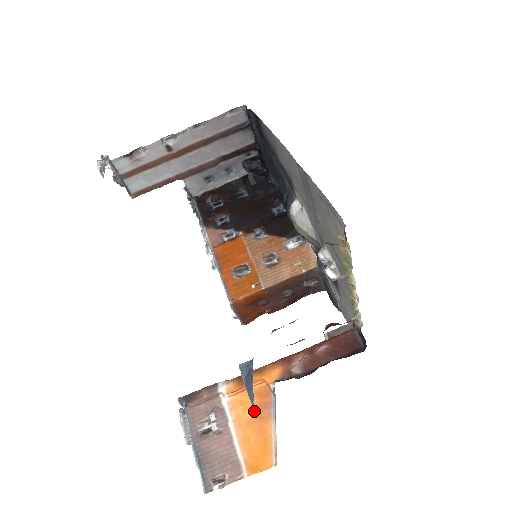
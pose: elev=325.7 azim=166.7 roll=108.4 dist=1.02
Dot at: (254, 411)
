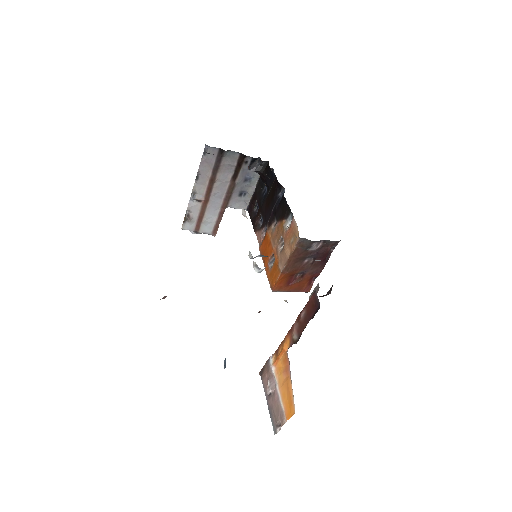
Dot at: (284, 374)
